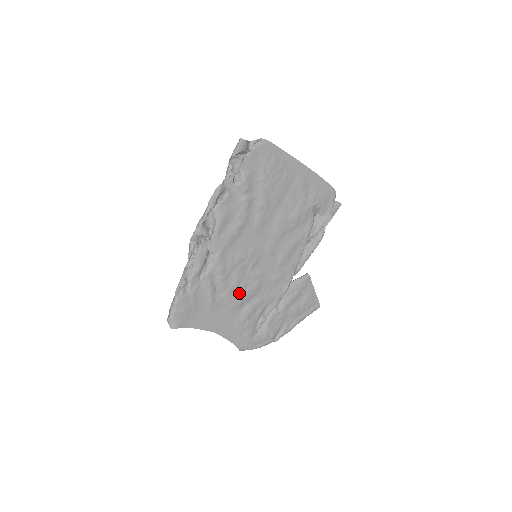
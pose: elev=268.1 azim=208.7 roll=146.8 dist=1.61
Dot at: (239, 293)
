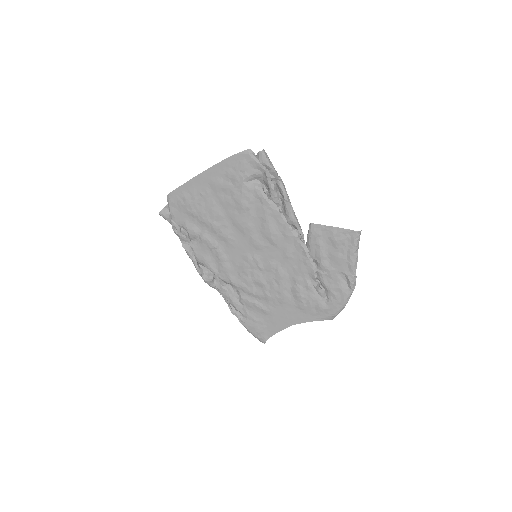
Dot at: (274, 289)
